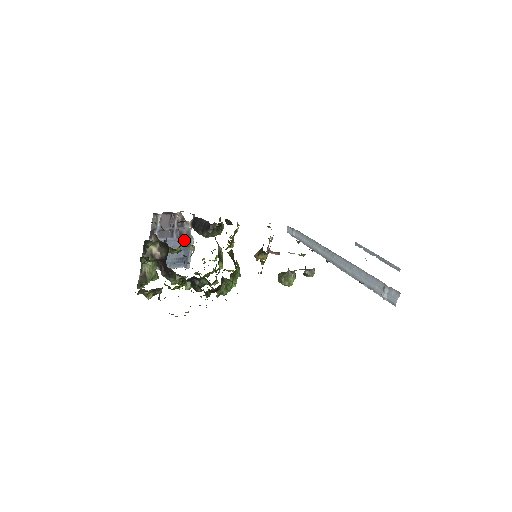
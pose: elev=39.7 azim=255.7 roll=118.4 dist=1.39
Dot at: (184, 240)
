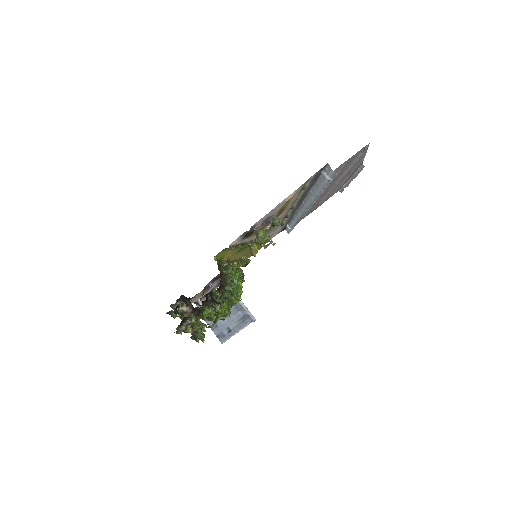
Dot at: occluded
